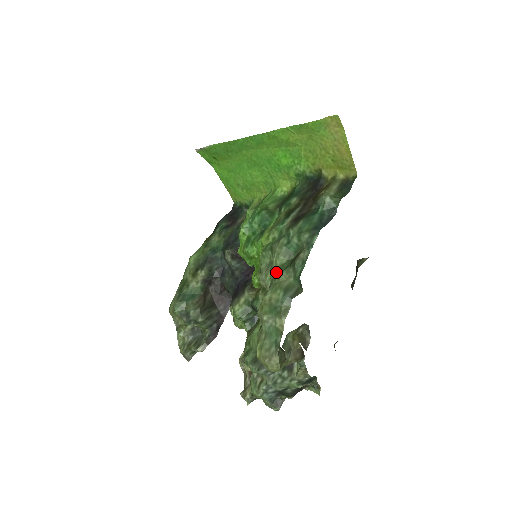
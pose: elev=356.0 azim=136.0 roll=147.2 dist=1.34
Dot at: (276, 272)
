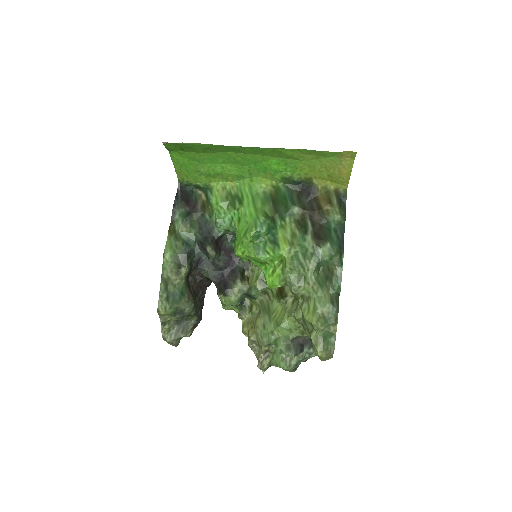
Dot at: (314, 286)
